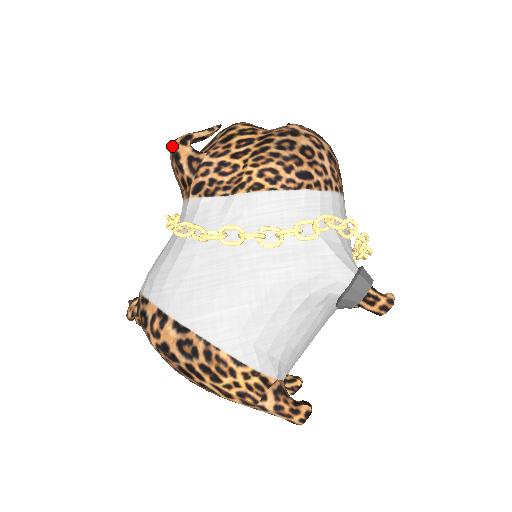
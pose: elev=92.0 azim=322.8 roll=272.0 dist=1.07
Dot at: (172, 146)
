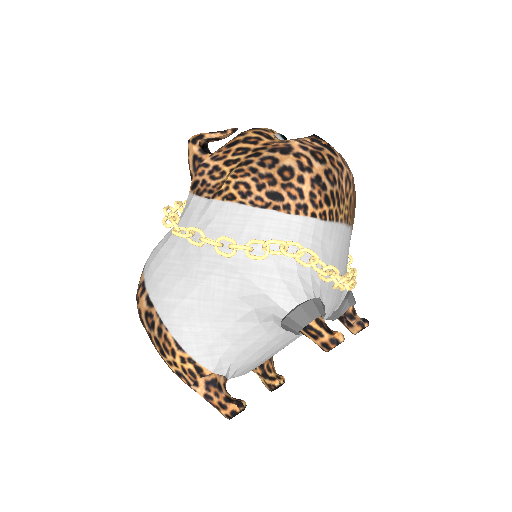
Dot at: occluded
